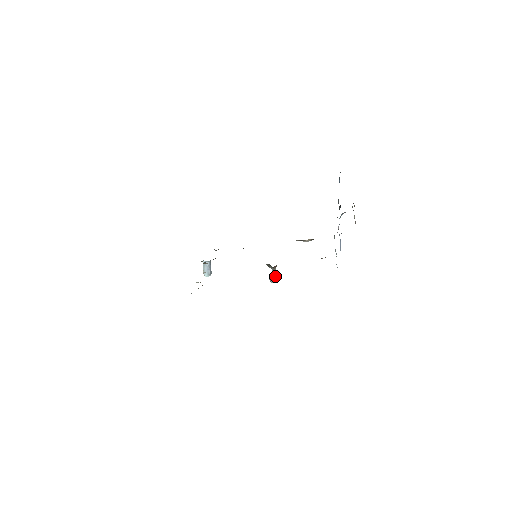
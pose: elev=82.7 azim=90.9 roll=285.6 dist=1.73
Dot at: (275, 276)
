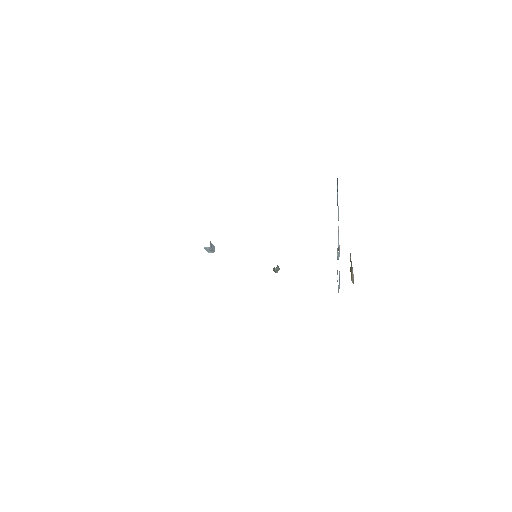
Dot at: (278, 269)
